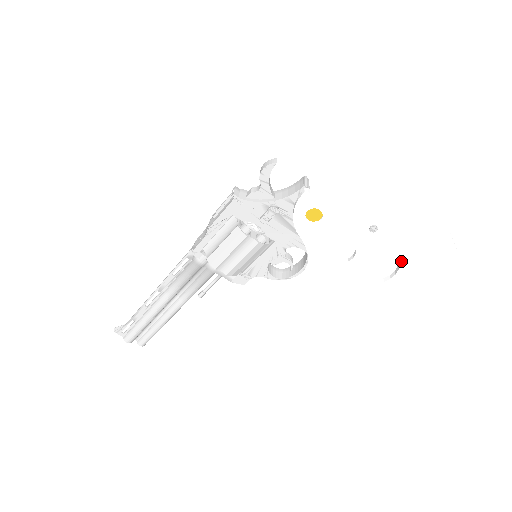
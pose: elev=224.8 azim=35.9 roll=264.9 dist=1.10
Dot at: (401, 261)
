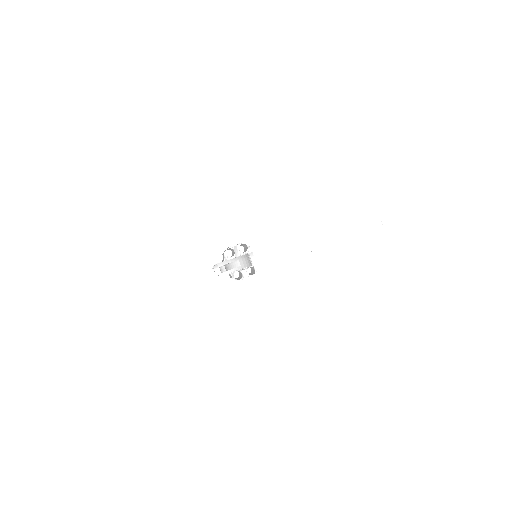
Dot at: occluded
